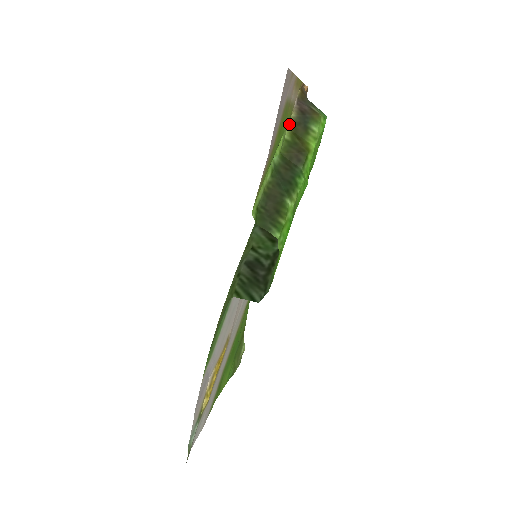
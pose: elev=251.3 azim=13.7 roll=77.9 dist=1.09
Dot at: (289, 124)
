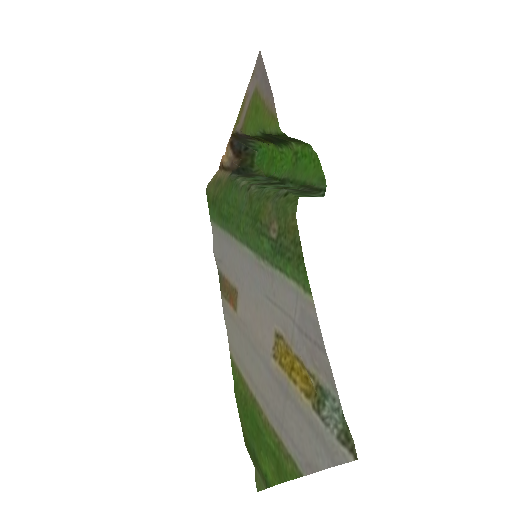
Dot at: occluded
